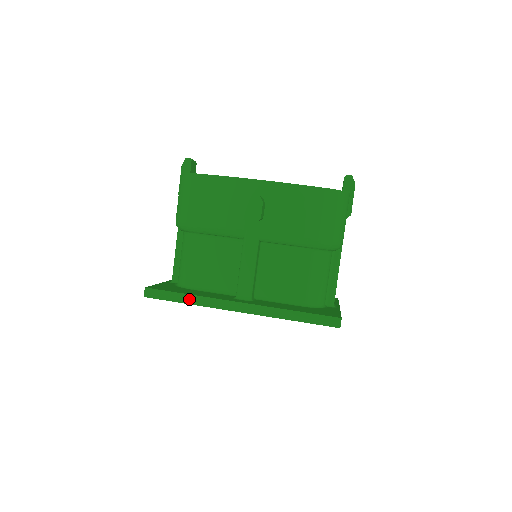
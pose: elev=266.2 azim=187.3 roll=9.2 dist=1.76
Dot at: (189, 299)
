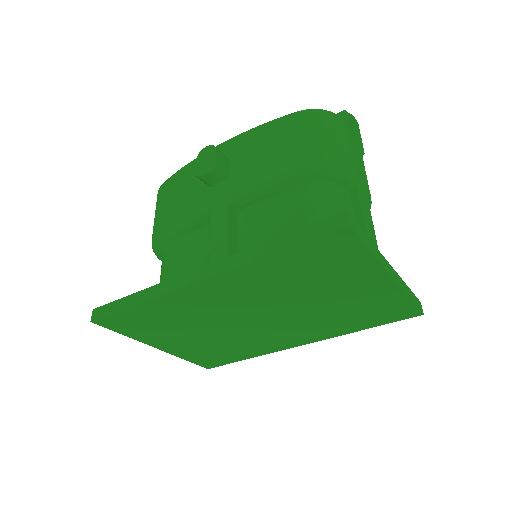
Dot at: (139, 297)
